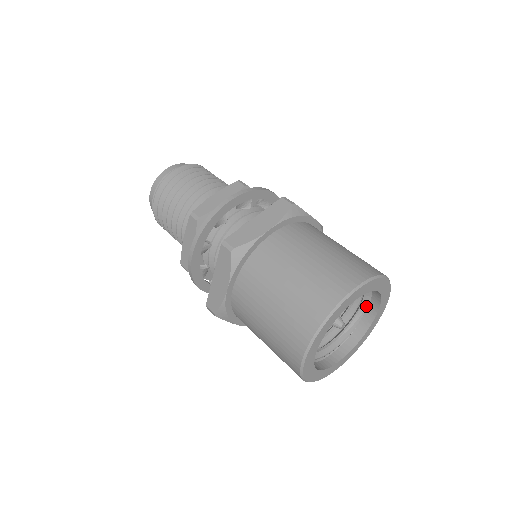
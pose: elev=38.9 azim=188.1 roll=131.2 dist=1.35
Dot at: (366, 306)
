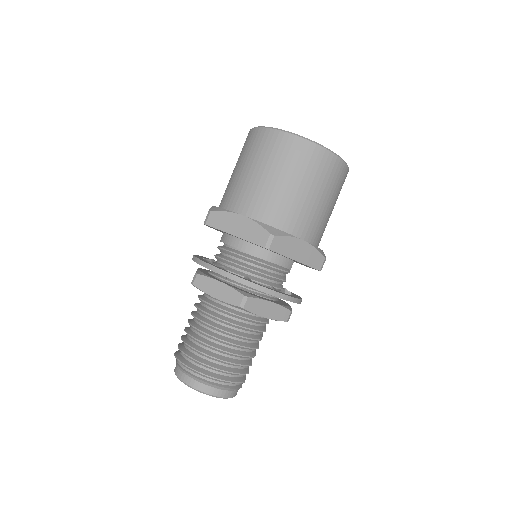
Dot at: occluded
